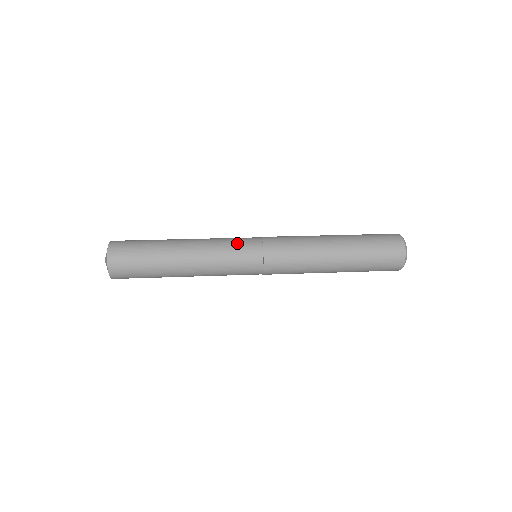
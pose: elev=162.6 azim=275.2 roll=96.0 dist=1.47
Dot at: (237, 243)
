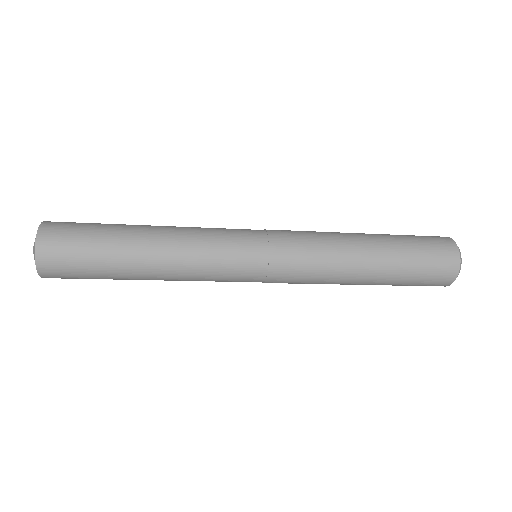
Dot at: (230, 229)
